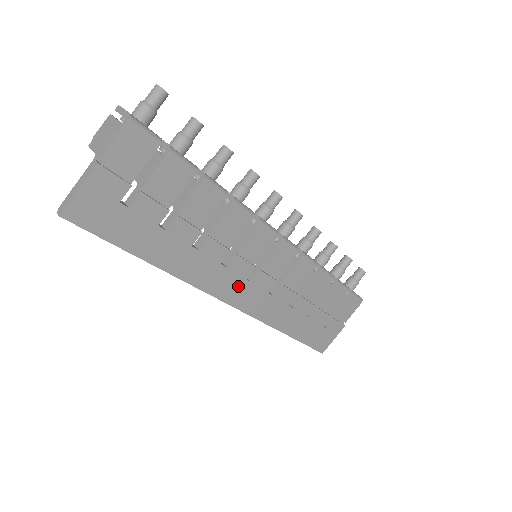
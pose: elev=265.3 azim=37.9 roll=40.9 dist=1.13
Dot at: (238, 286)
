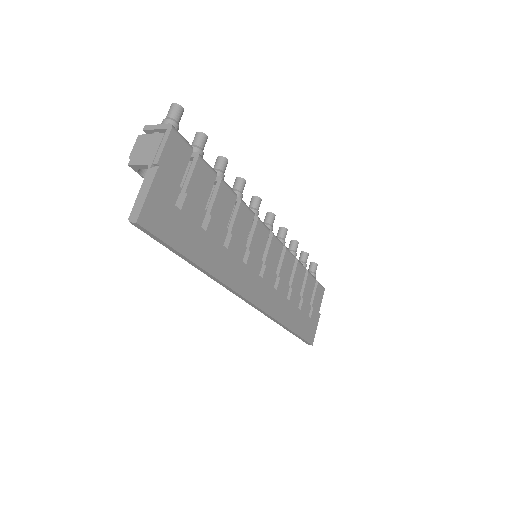
Dot at: (255, 283)
